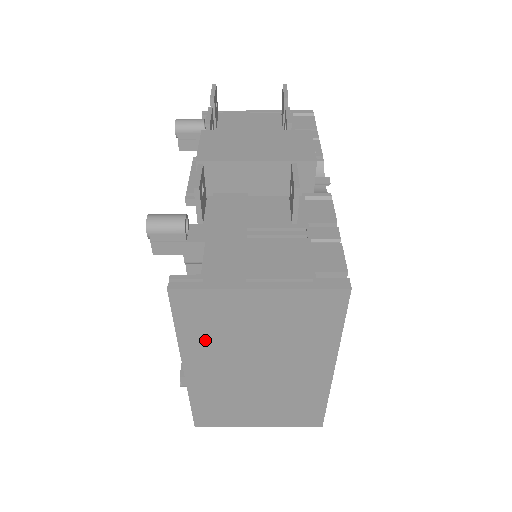
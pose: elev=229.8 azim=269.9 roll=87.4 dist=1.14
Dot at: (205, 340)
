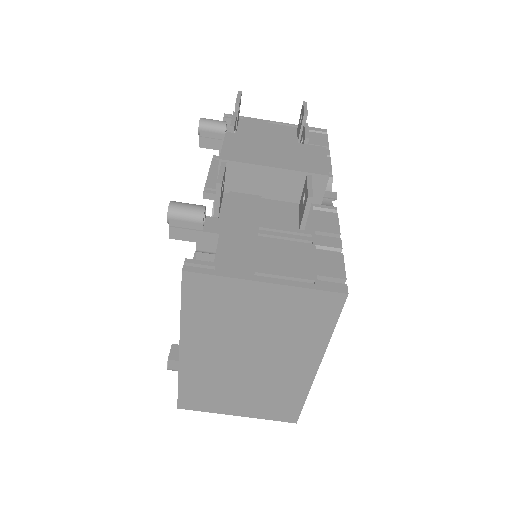
Dot at: (206, 324)
